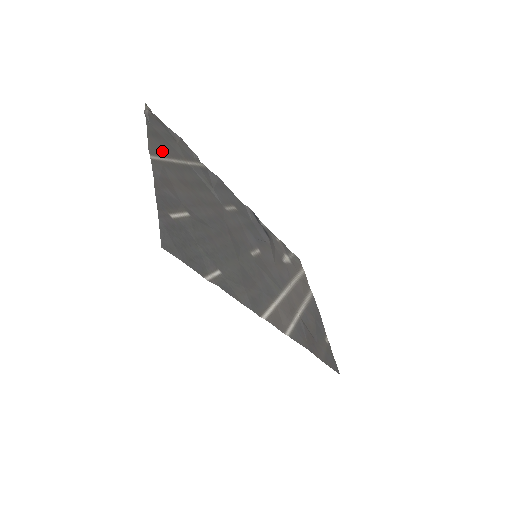
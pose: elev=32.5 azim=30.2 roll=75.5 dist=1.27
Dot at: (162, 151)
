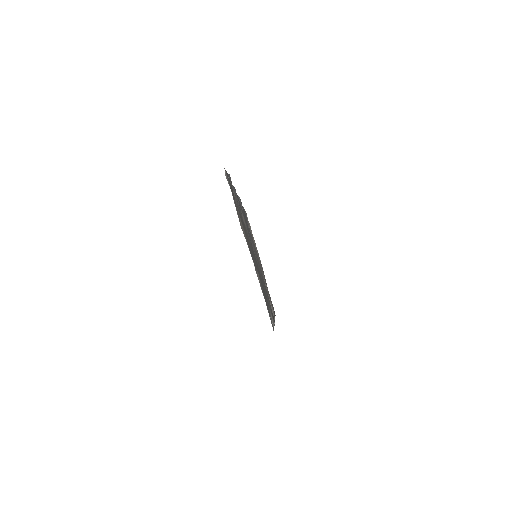
Dot at: (238, 215)
